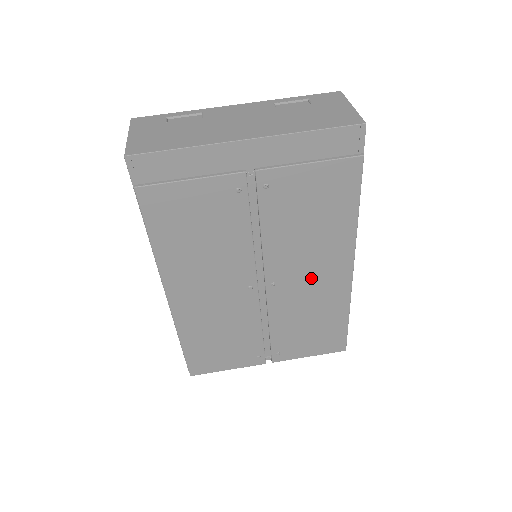
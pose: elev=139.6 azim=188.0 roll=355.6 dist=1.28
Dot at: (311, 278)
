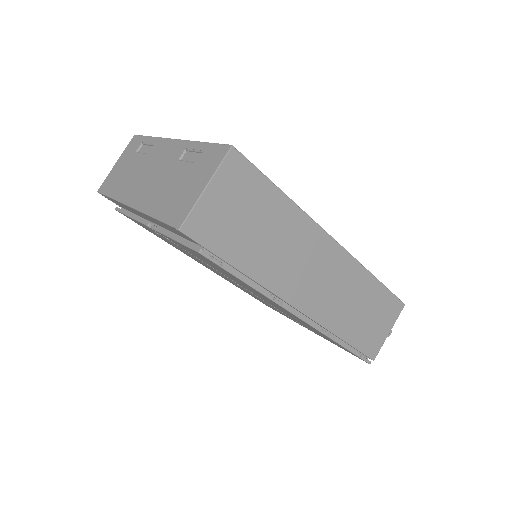
Dot at: (273, 304)
